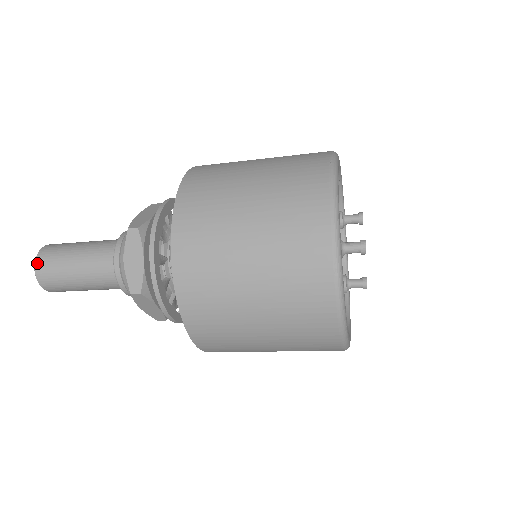
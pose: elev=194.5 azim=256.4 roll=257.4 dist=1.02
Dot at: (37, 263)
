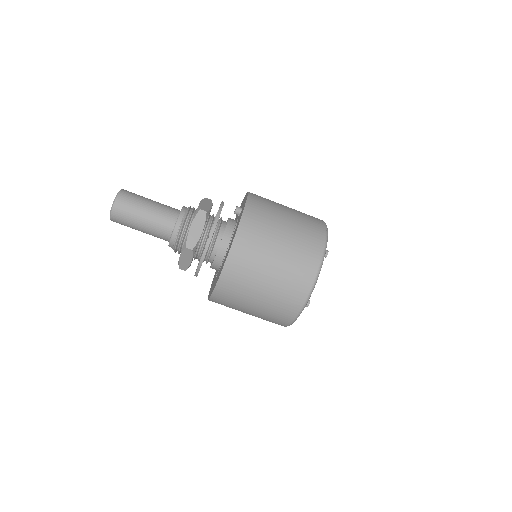
Dot at: (124, 190)
